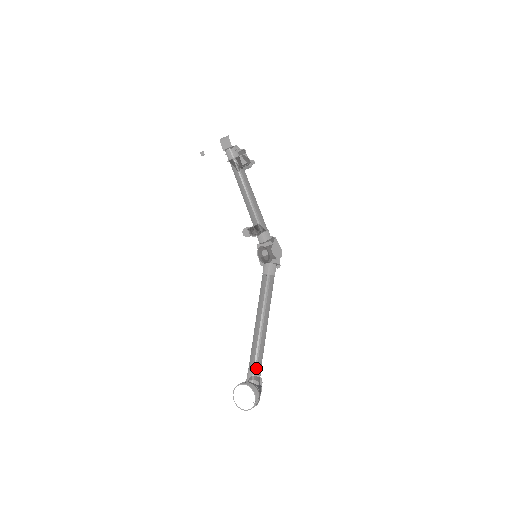
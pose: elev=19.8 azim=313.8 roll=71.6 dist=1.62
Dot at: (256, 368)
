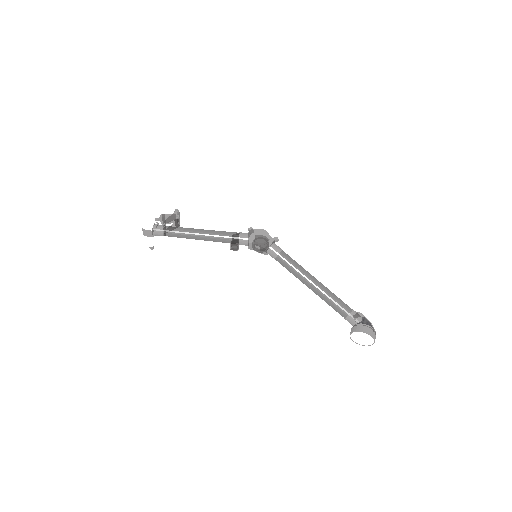
Dot at: (346, 314)
